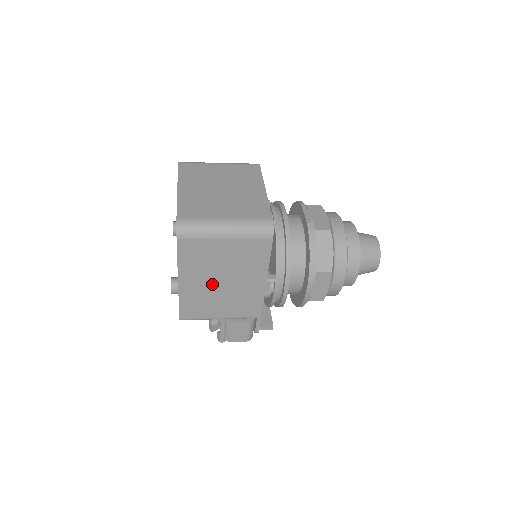
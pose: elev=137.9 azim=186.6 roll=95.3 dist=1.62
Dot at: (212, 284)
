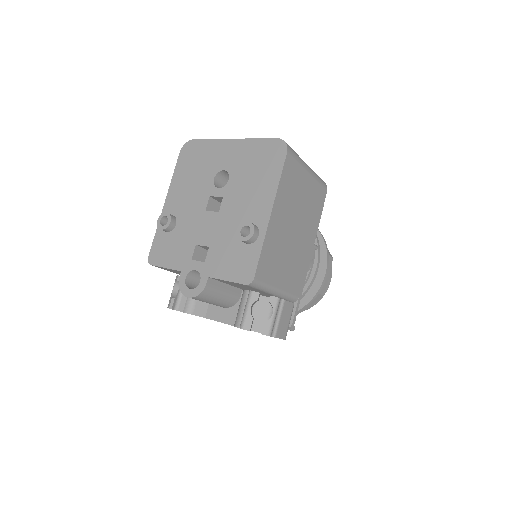
Dot at: (288, 230)
